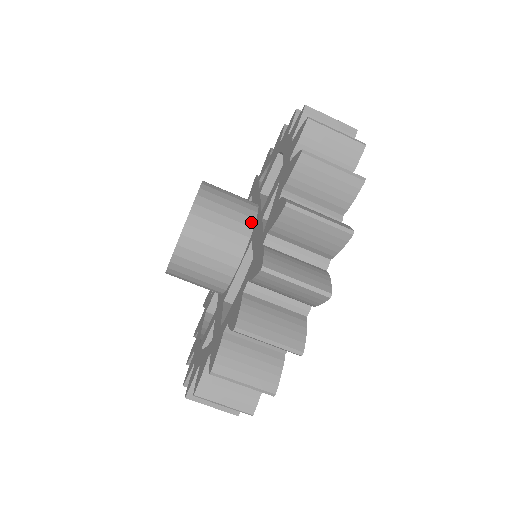
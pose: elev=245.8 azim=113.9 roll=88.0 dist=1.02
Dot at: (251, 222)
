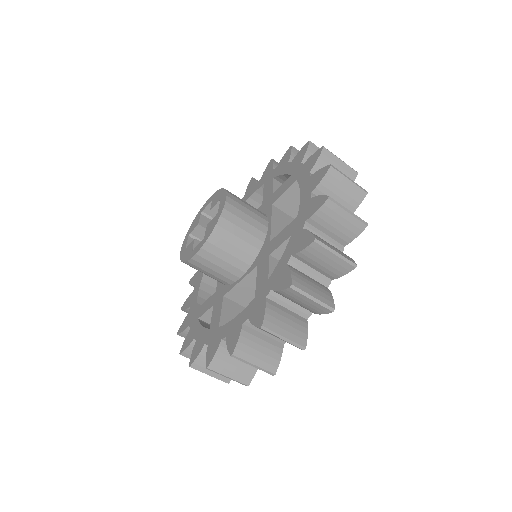
Dot at: (259, 244)
